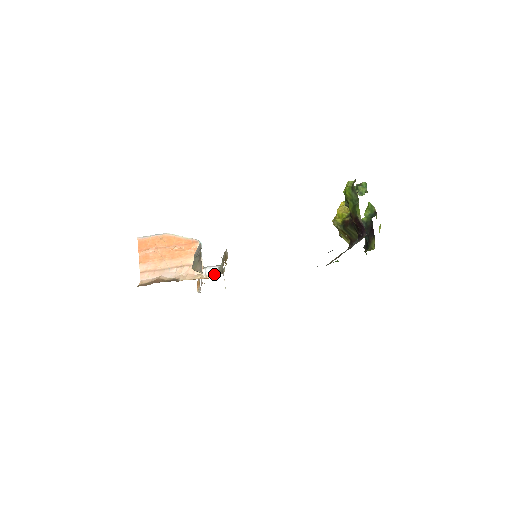
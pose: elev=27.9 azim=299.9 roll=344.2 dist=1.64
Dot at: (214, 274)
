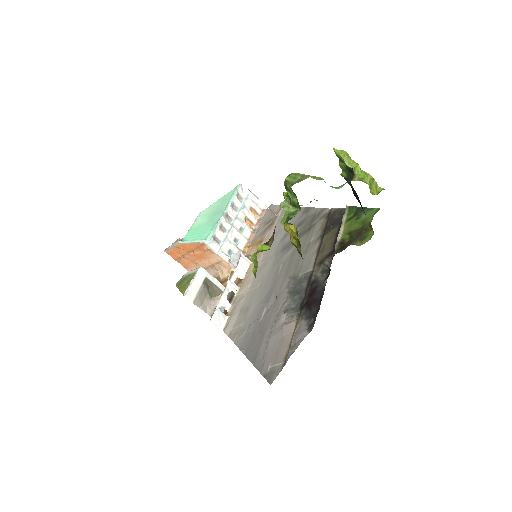
Dot at: occluded
